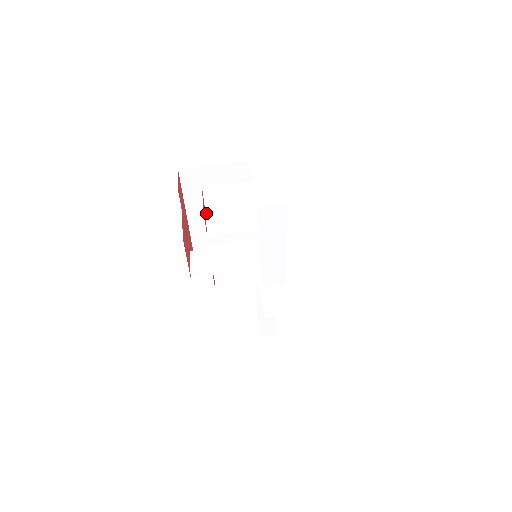
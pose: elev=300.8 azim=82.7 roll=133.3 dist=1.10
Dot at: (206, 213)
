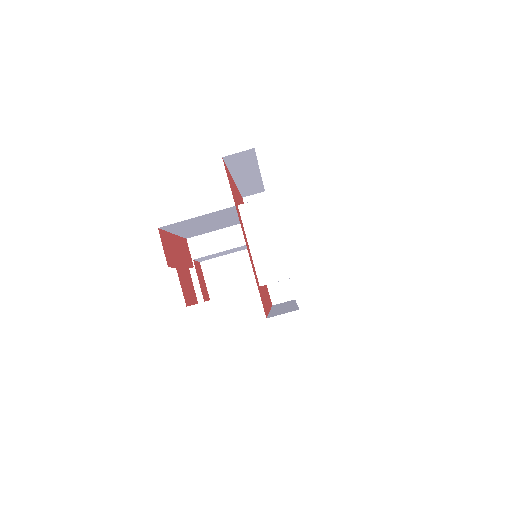
Dot at: (202, 267)
